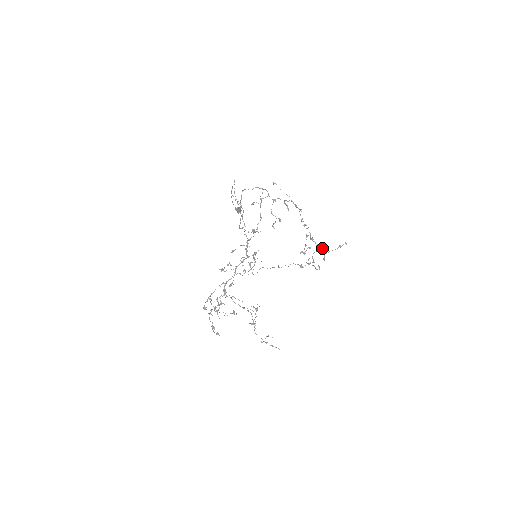
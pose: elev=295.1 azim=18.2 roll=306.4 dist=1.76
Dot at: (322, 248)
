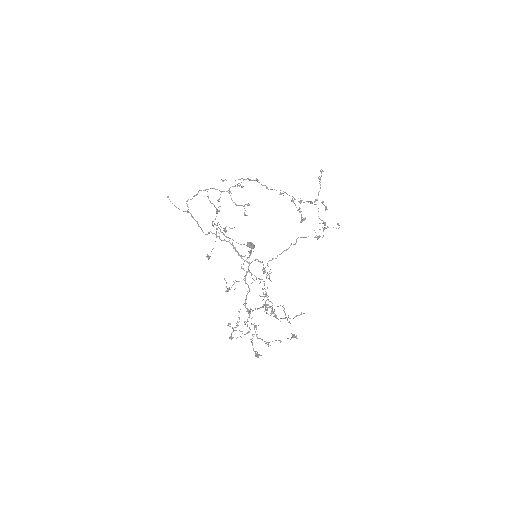
Dot at: occluded
